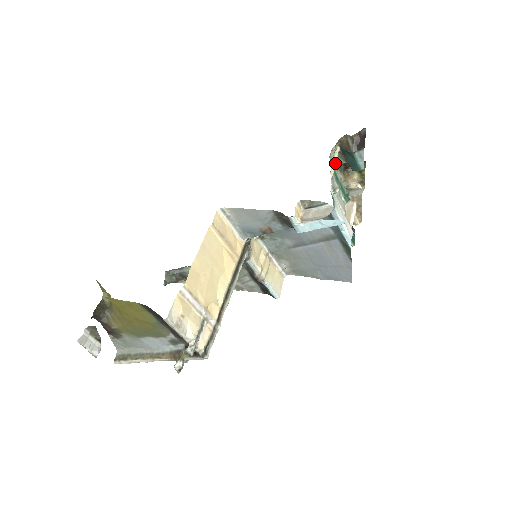
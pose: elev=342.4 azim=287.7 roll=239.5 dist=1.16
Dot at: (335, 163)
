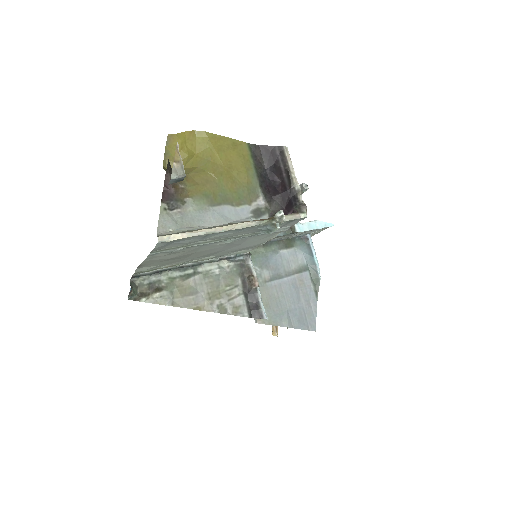
Dot at: occluded
